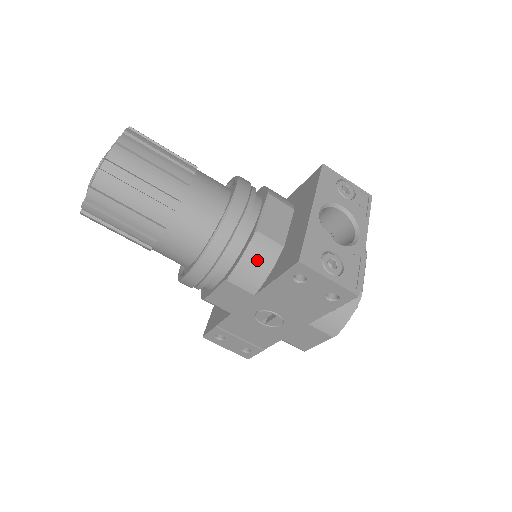
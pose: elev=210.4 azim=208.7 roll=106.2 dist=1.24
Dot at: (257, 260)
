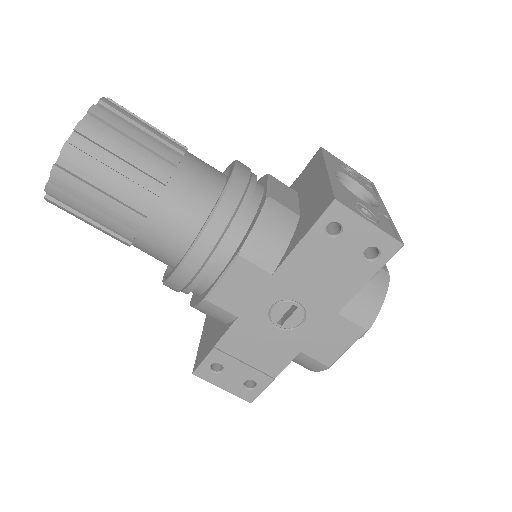
Dot at: (273, 228)
